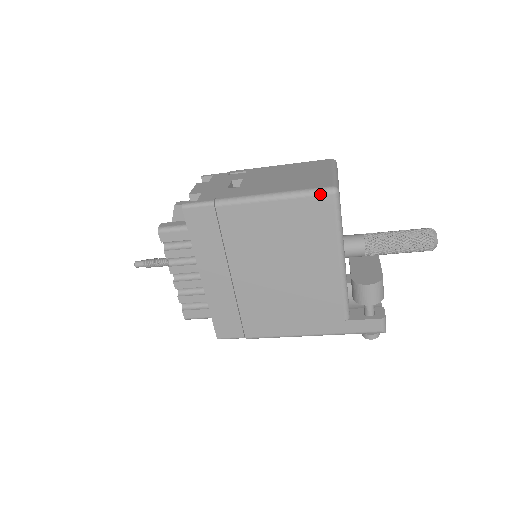
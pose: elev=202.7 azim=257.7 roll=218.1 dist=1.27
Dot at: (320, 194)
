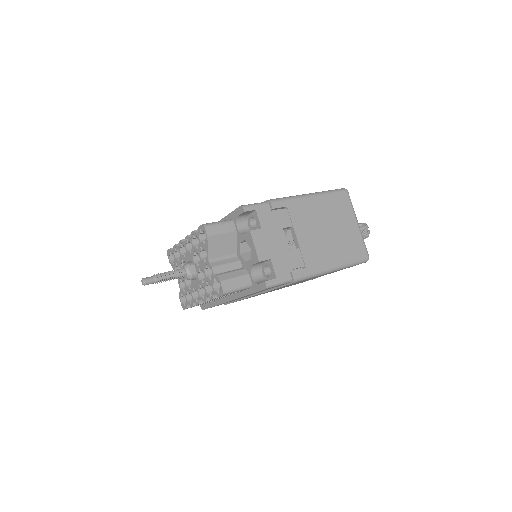
Dot at: occluded
